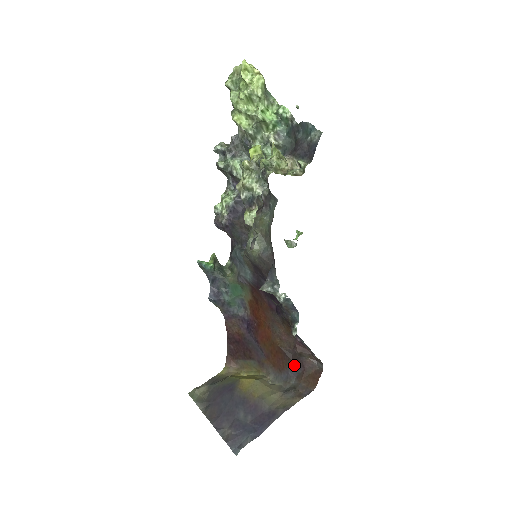
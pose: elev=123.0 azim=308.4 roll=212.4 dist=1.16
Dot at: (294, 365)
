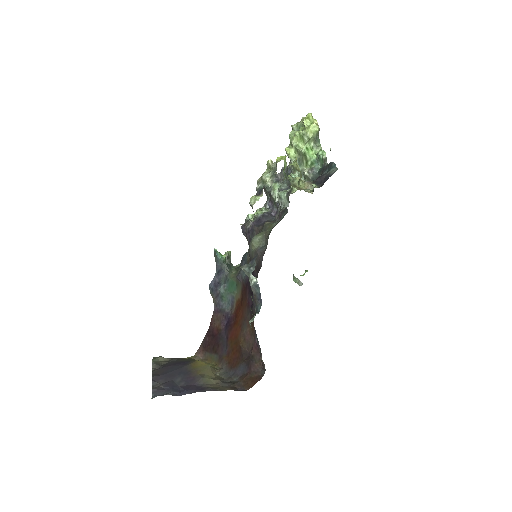
Dot at: (244, 365)
